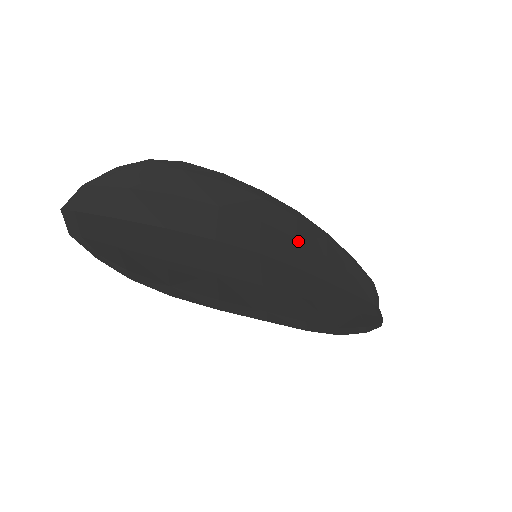
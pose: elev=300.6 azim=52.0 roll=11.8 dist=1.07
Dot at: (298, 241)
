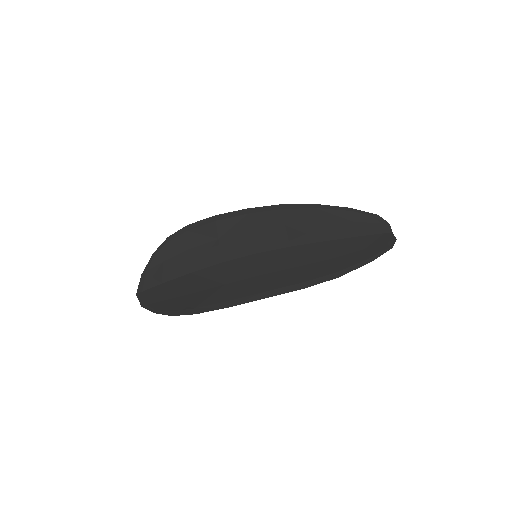
Dot at: (287, 226)
